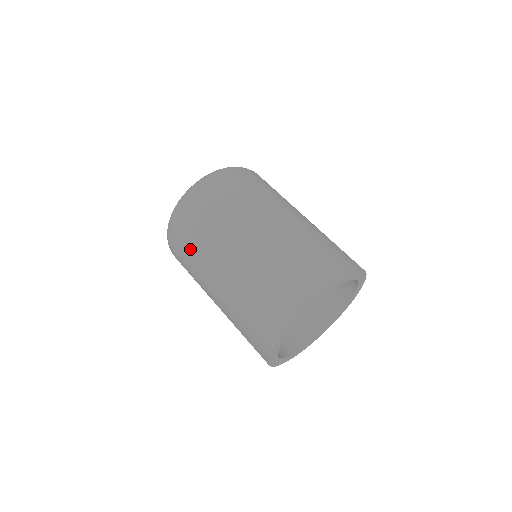
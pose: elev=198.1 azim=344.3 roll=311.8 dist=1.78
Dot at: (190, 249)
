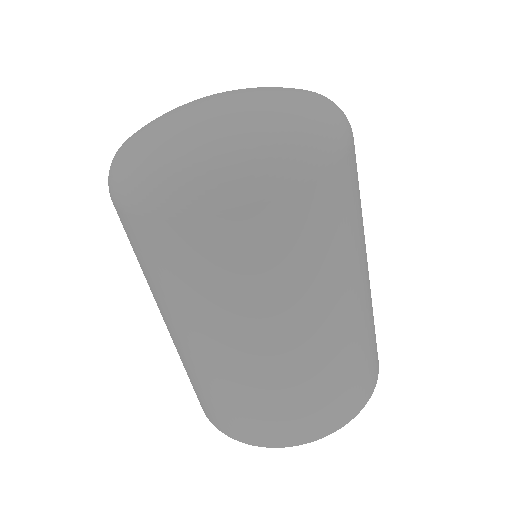
Dot at: (163, 272)
